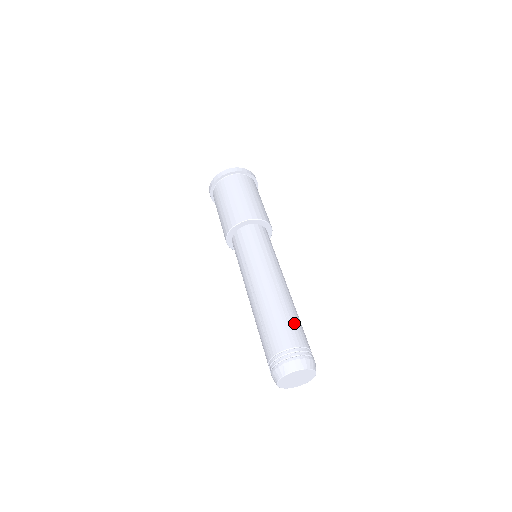
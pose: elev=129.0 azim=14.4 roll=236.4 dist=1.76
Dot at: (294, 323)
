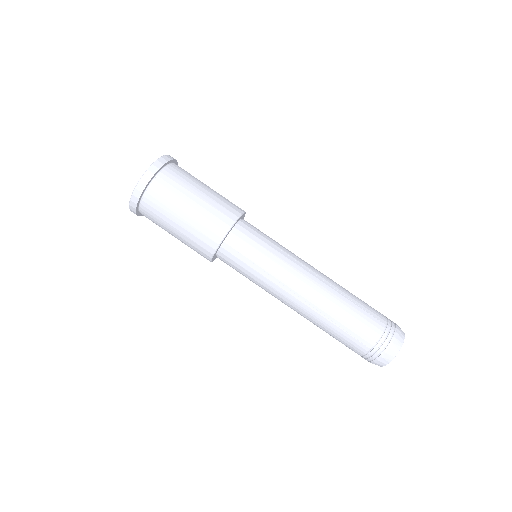
Dot at: (351, 327)
